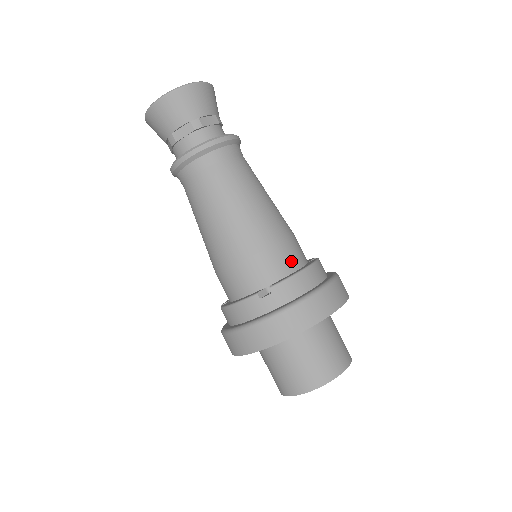
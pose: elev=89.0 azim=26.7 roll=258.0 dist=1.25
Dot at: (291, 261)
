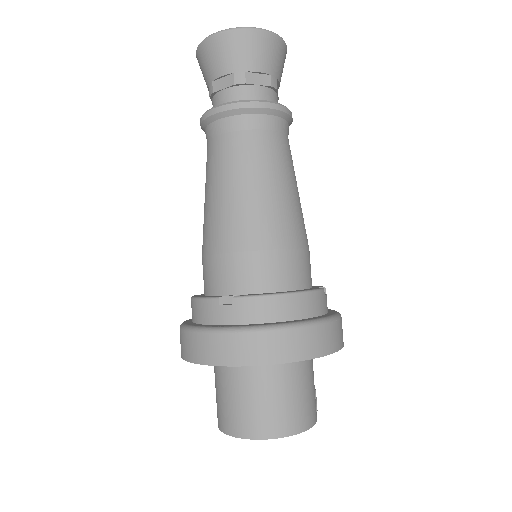
Dot at: (279, 278)
